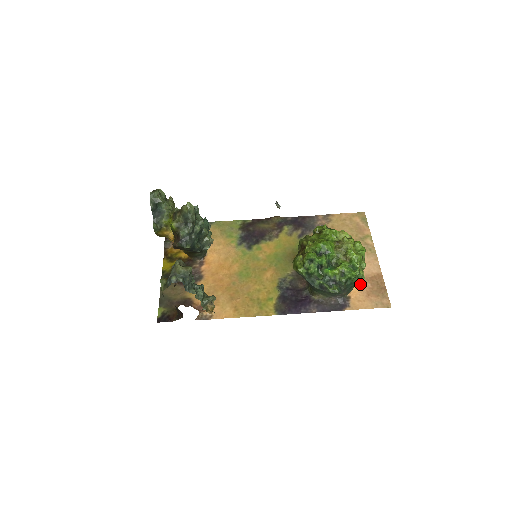
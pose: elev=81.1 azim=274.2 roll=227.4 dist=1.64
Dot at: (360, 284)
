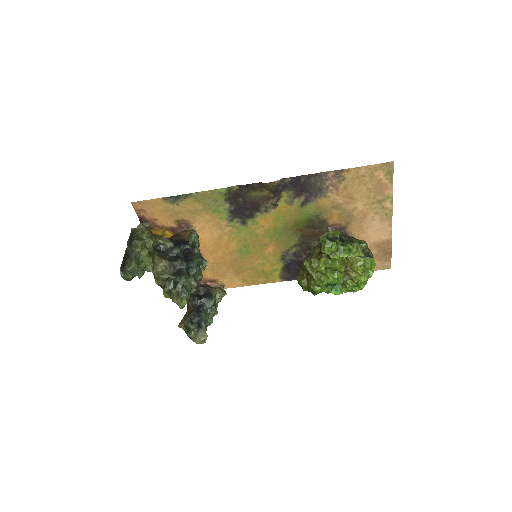
Dot at: occluded
